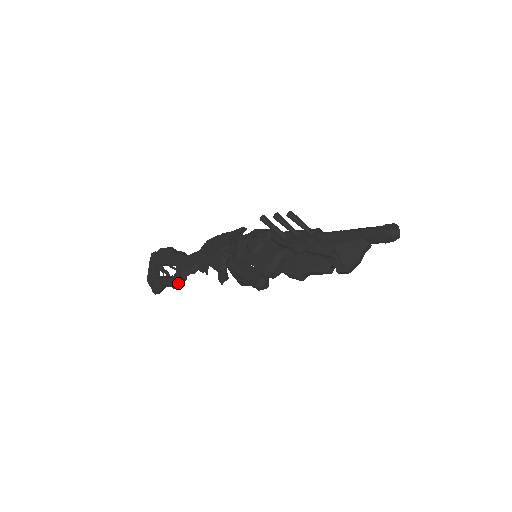
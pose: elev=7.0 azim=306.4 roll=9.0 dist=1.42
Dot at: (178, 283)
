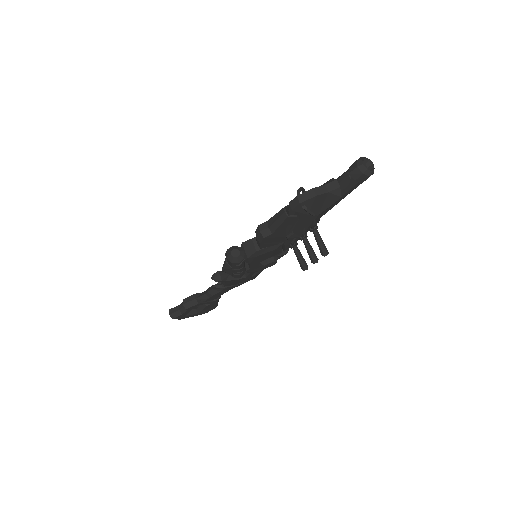
Dot at: (190, 300)
